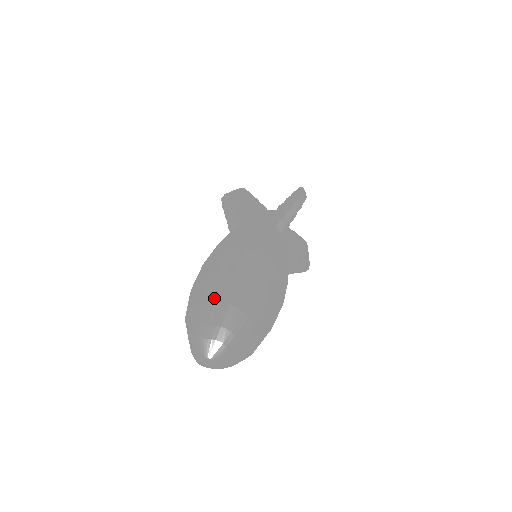
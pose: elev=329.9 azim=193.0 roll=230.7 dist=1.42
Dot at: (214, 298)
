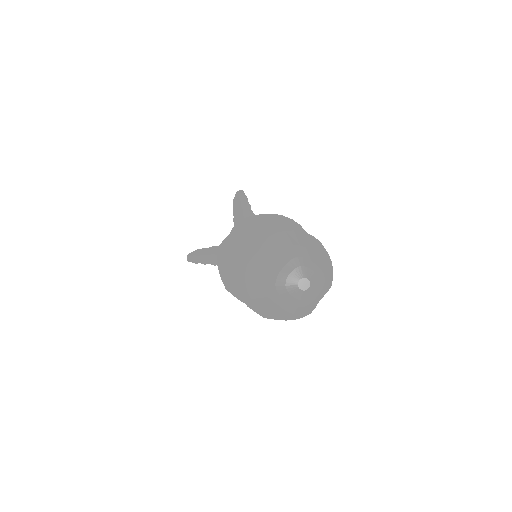
Dot at: occluded
